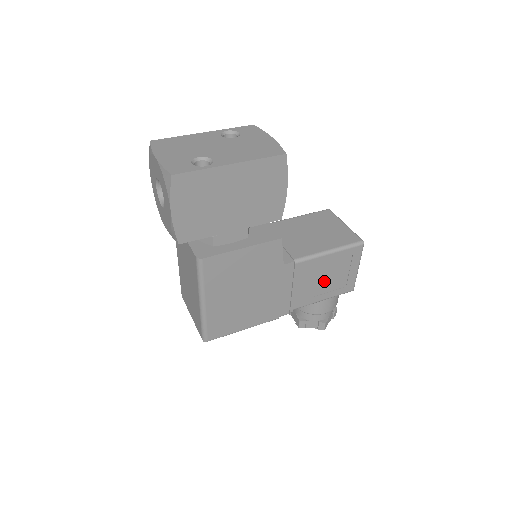
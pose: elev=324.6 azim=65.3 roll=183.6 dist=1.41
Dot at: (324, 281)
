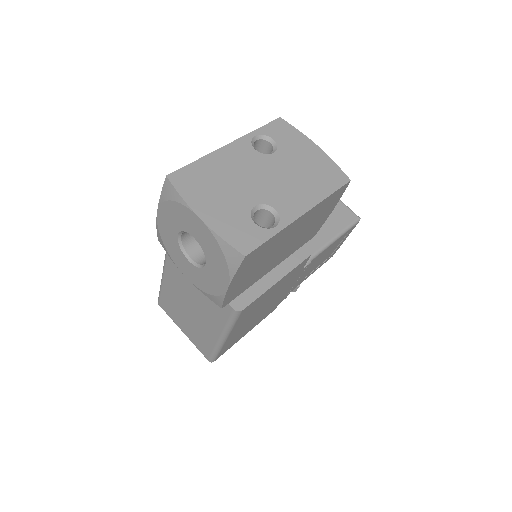
Dot at: (318, 262)
